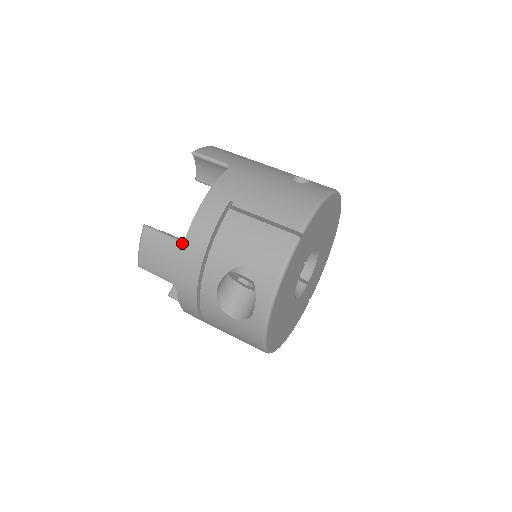
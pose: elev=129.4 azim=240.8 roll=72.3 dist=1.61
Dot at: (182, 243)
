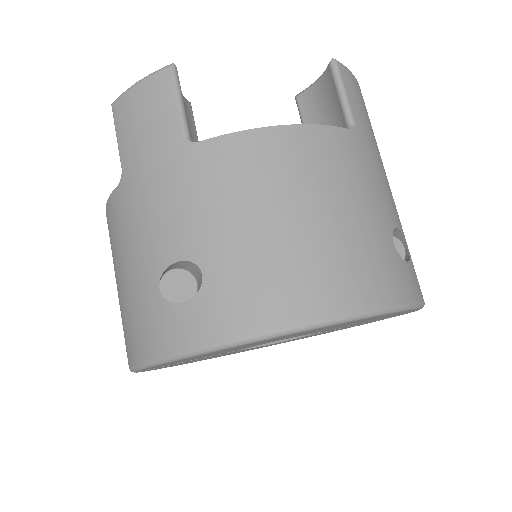
Dot at: occluded
